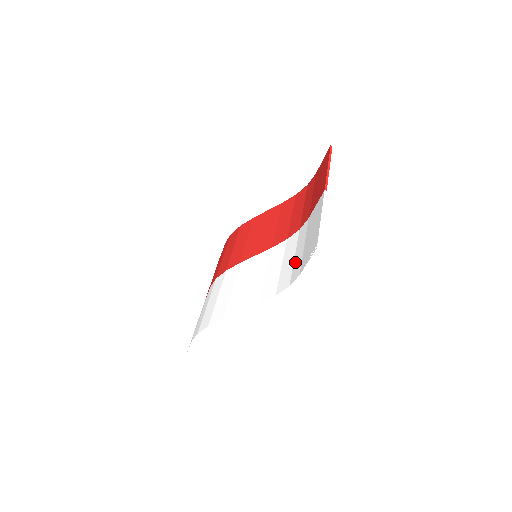
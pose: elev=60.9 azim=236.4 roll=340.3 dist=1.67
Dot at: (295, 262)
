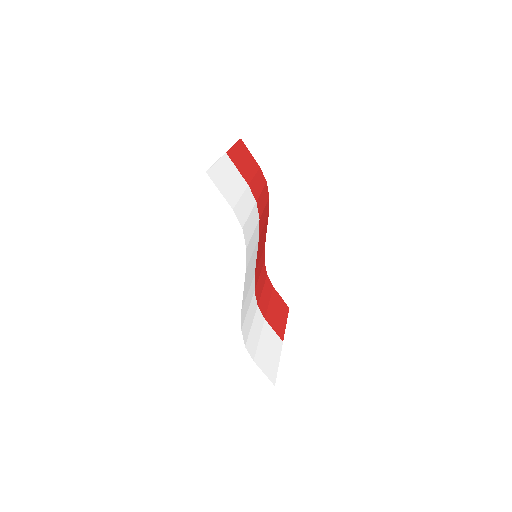
Dot at: occluded
